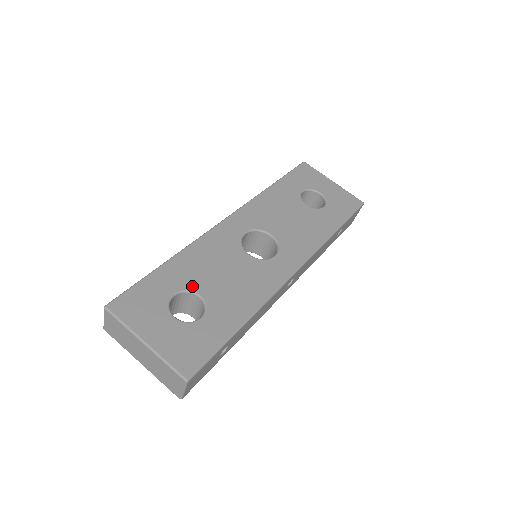
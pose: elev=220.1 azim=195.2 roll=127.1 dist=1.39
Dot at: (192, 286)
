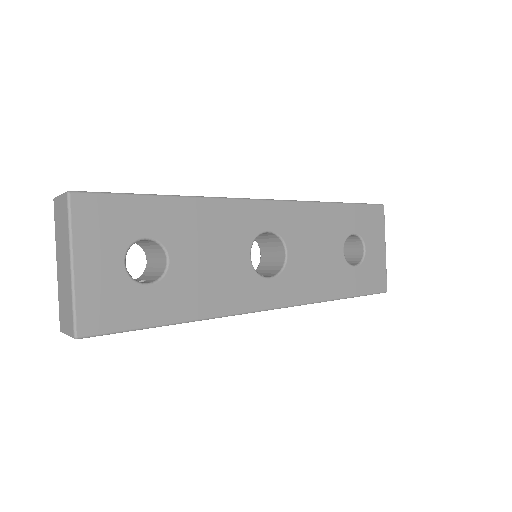
Dot at: (171, 244)
